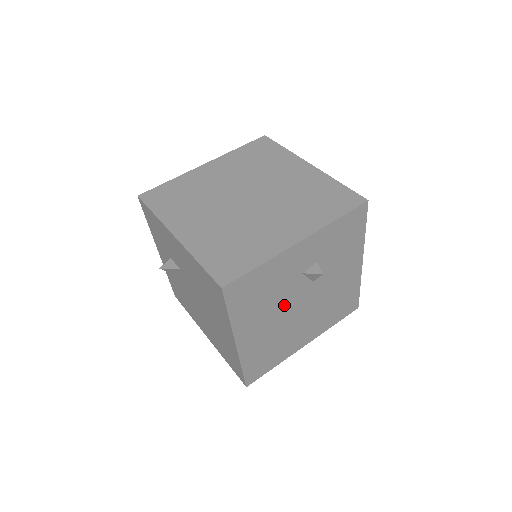
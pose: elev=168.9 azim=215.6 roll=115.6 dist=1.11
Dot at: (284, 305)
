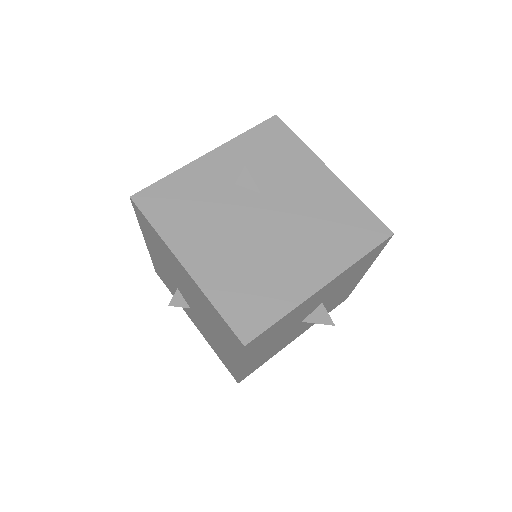
Dot at: (233, 220)
